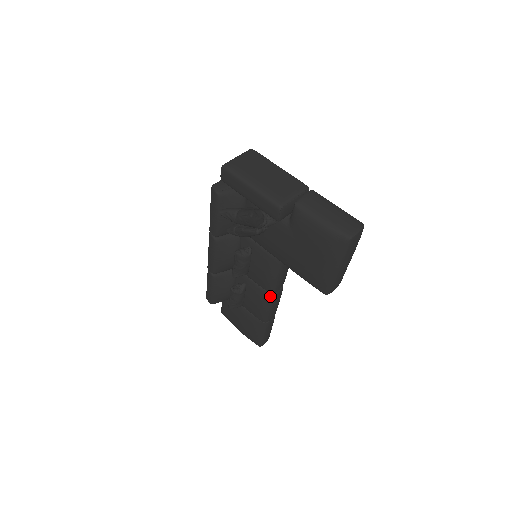
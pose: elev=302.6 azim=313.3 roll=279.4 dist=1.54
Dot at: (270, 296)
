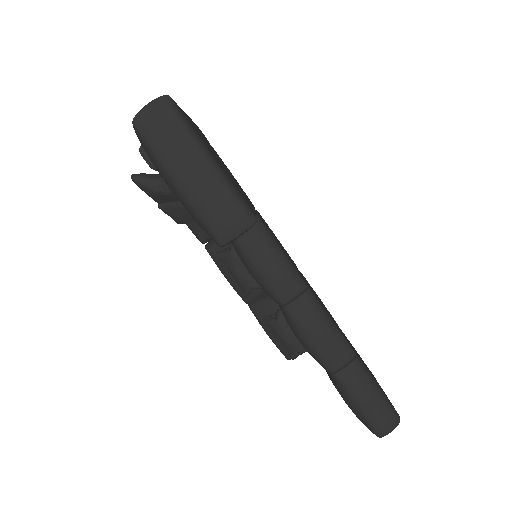
Dot at: (284, 311)
